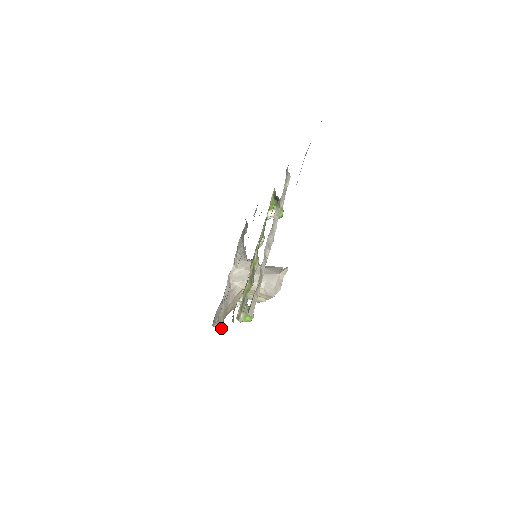
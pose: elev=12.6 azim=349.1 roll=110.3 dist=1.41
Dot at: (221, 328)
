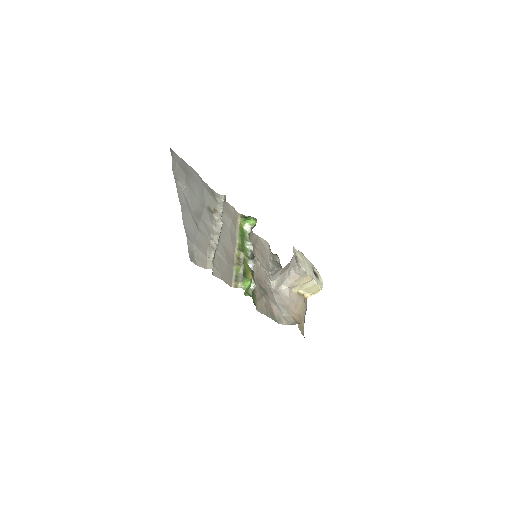
Dot at: (294, 323)
